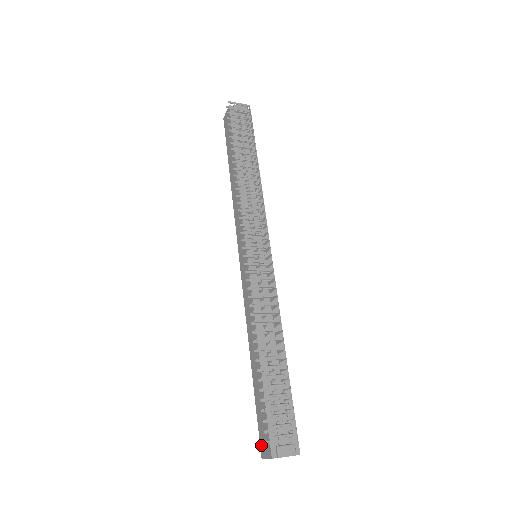
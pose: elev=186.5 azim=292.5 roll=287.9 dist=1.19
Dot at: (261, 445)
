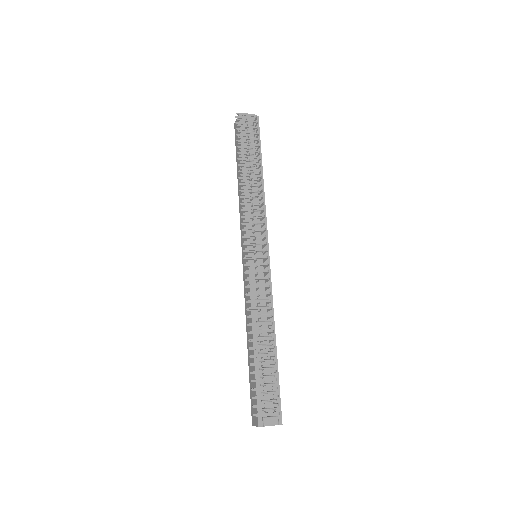
Dot at: (252, 415)
